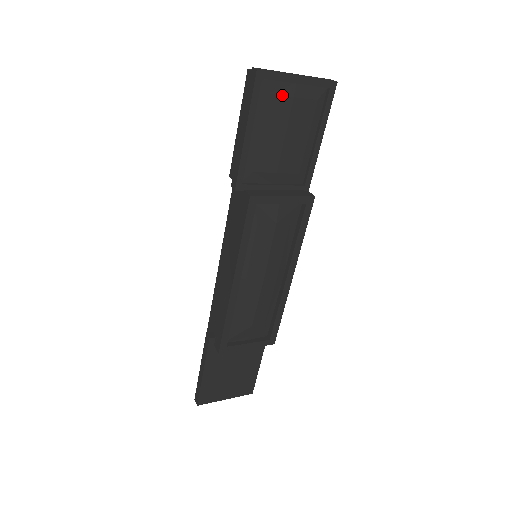
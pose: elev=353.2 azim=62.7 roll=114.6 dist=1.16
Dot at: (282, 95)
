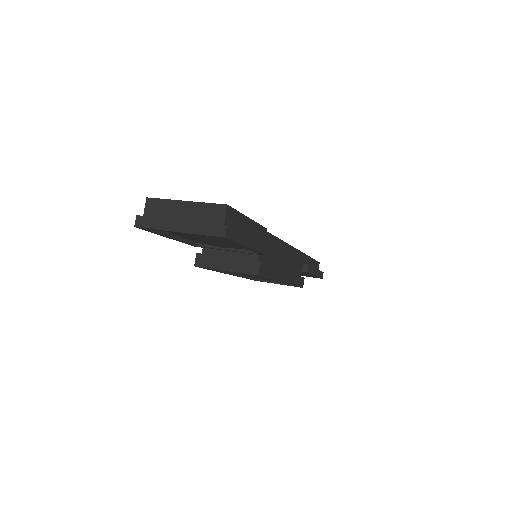
Dot at: occluded
